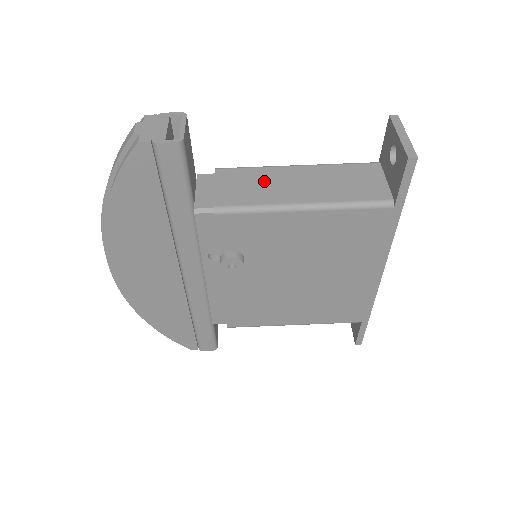
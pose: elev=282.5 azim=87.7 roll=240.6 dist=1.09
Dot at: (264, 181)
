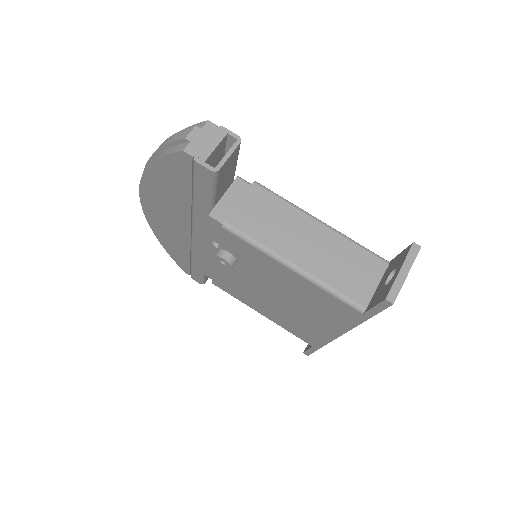
Dot at: (282, 221)
